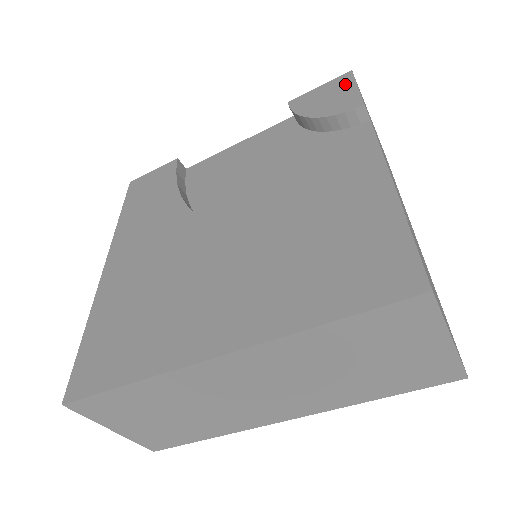
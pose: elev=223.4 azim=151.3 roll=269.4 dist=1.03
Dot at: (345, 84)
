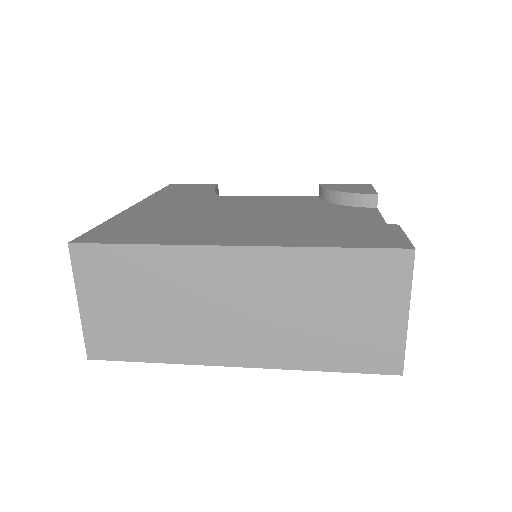
Dot at: (365, 186)
